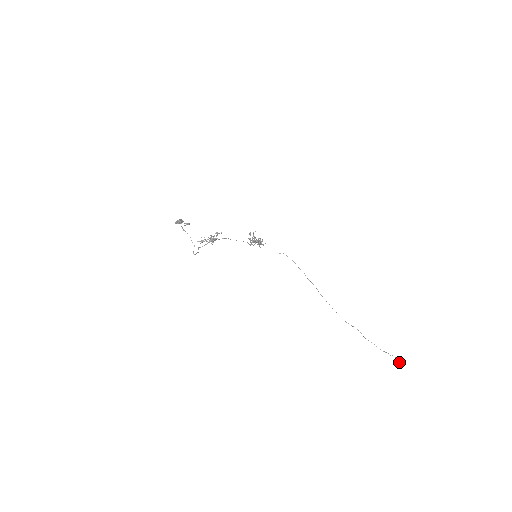
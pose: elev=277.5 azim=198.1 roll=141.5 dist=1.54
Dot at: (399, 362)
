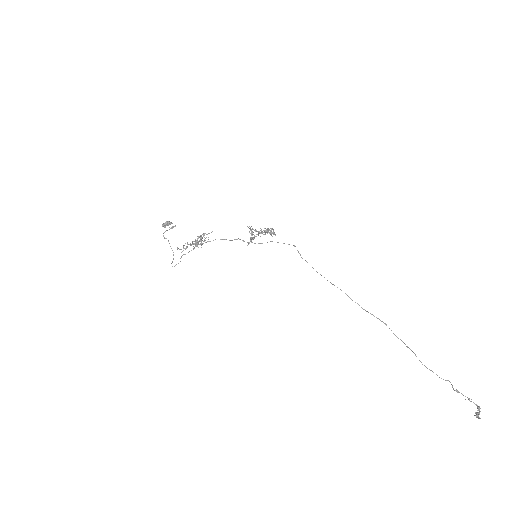
Dot at: occluded
